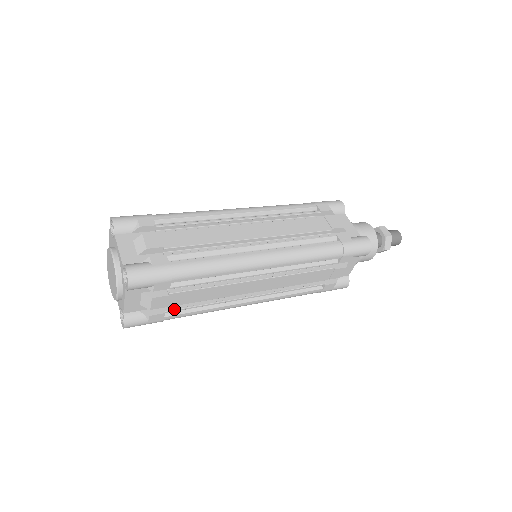
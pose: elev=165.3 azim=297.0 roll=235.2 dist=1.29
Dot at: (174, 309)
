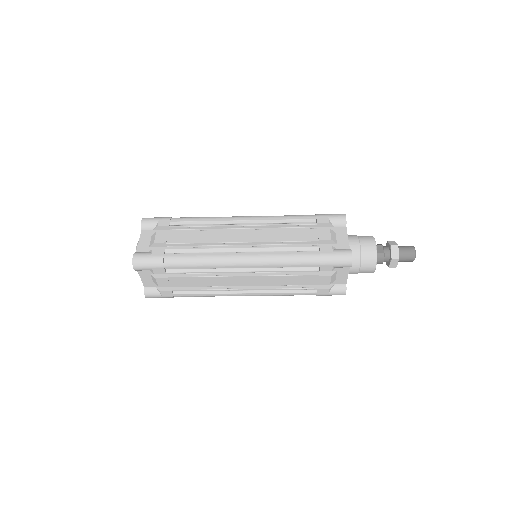
Dot at: (173, 248)
